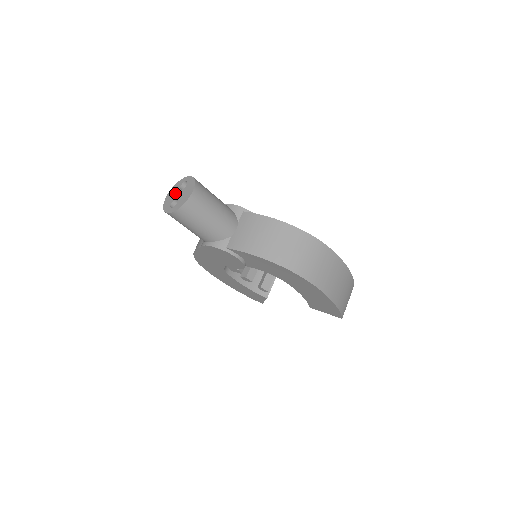
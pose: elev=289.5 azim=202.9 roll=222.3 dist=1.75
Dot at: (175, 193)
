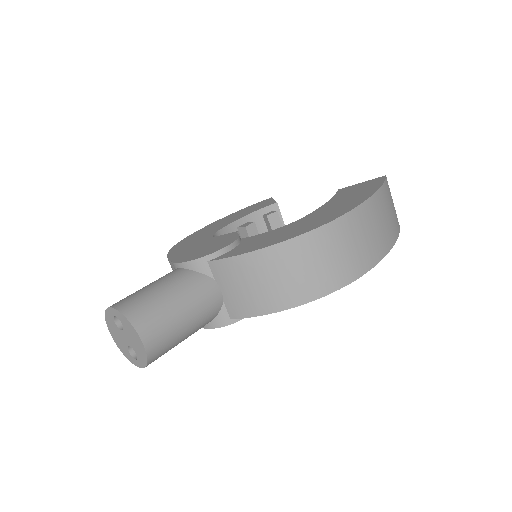
Dot at: (118, 335)
